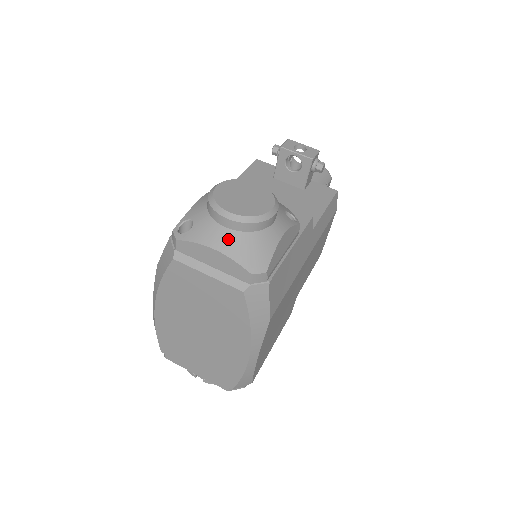
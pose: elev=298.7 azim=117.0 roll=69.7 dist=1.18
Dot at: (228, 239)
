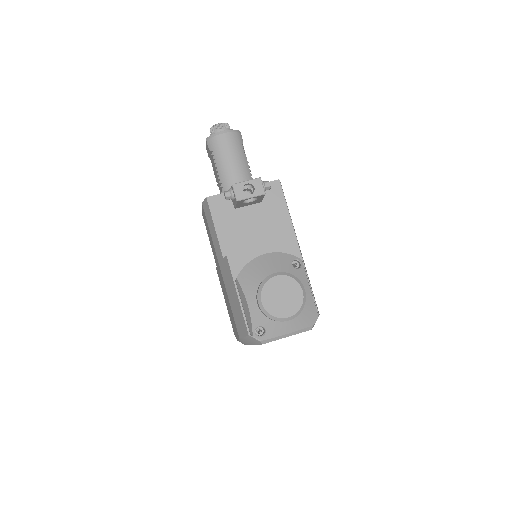
Dot at: (293, 324)
